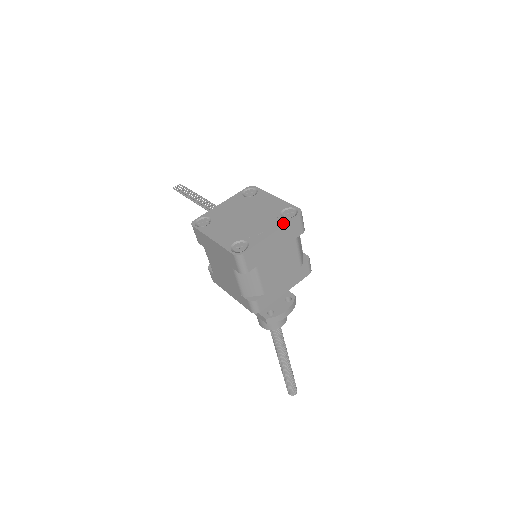
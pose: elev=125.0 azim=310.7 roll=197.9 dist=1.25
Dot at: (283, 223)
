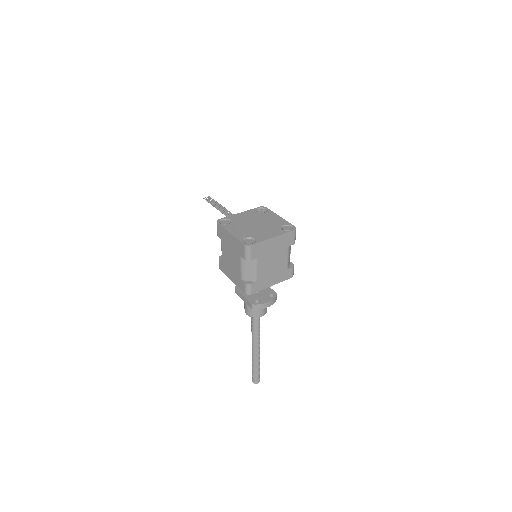
Dot at: (282, 233)
